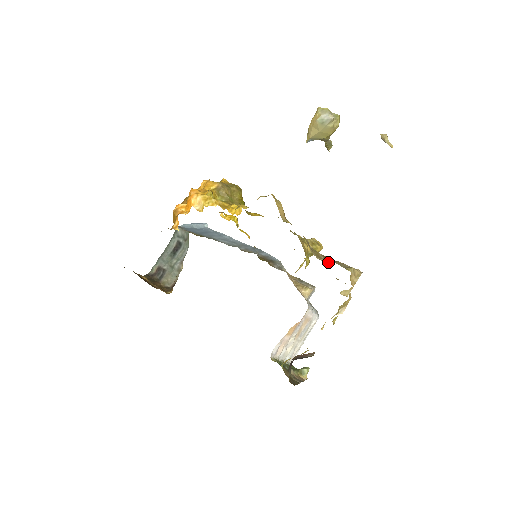
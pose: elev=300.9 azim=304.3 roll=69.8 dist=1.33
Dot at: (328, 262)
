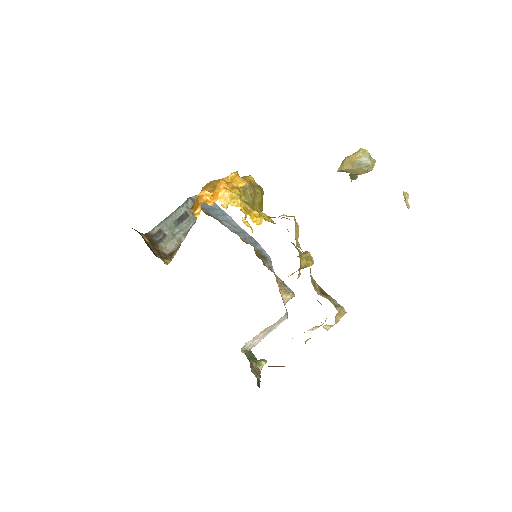
Dot at: (322, 295)
